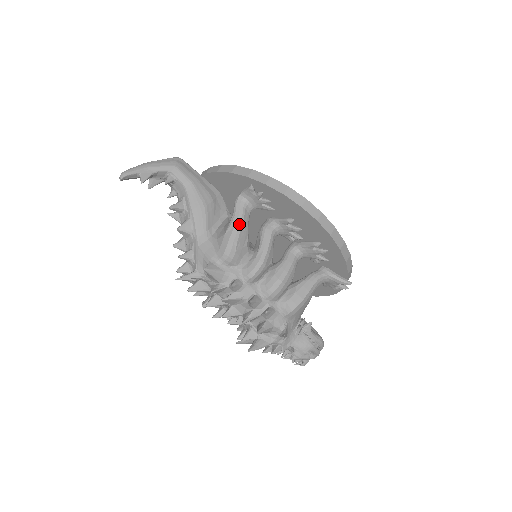
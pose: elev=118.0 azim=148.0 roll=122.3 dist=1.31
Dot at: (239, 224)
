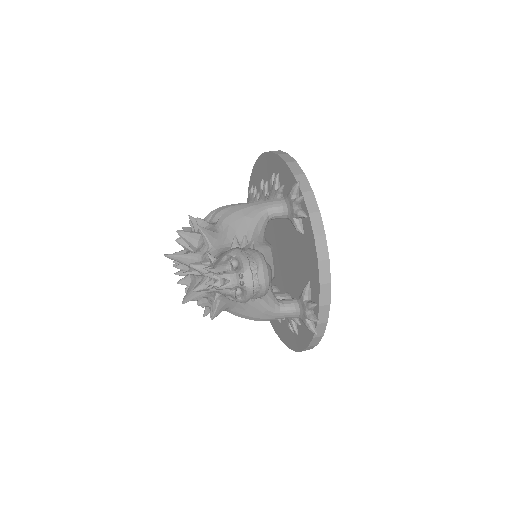
Dot at: occluded
